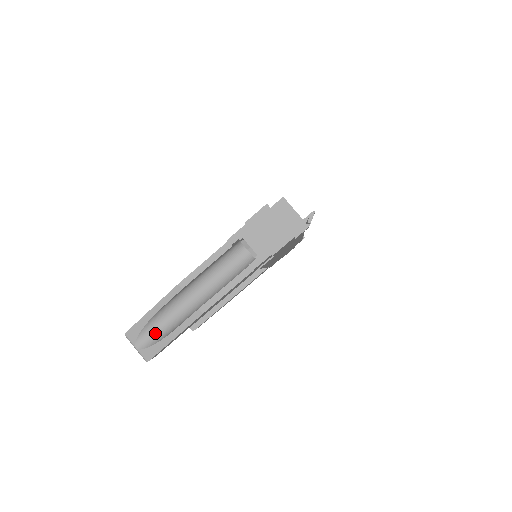
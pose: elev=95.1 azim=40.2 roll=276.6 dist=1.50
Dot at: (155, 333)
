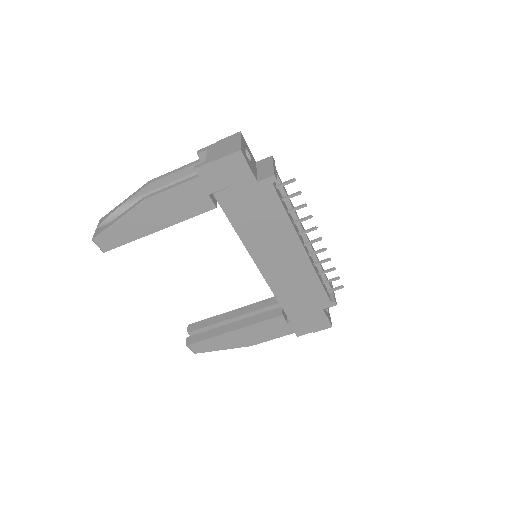
Dot at: occluded
